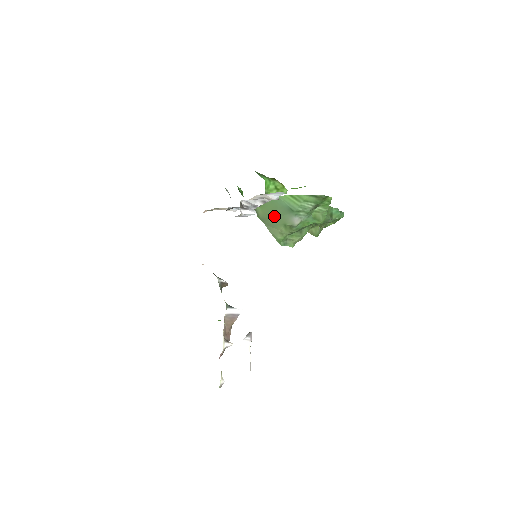
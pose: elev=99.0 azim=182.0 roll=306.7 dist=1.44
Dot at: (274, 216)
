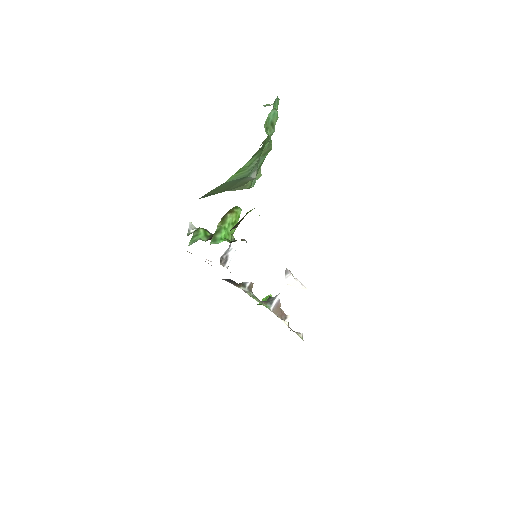
Dot at: (232, 186)
